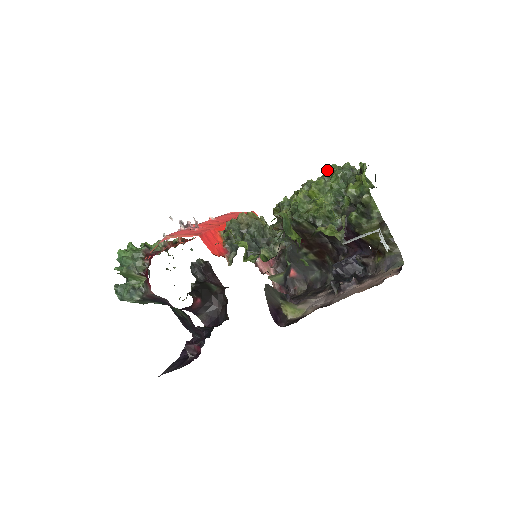
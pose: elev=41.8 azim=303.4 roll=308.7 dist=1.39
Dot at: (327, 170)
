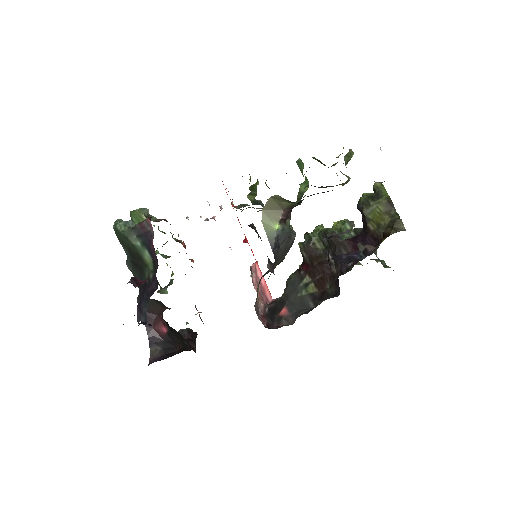
Dot at: occluded
